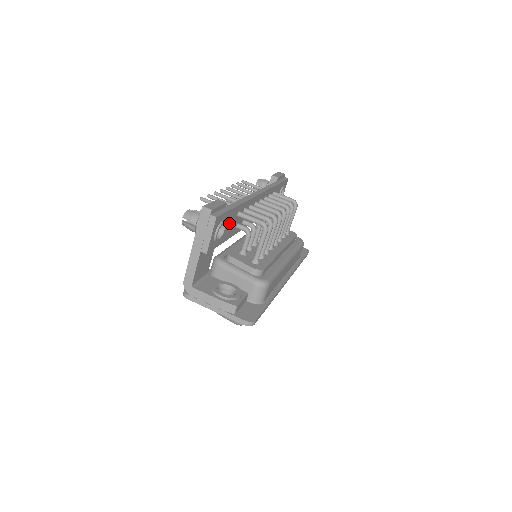
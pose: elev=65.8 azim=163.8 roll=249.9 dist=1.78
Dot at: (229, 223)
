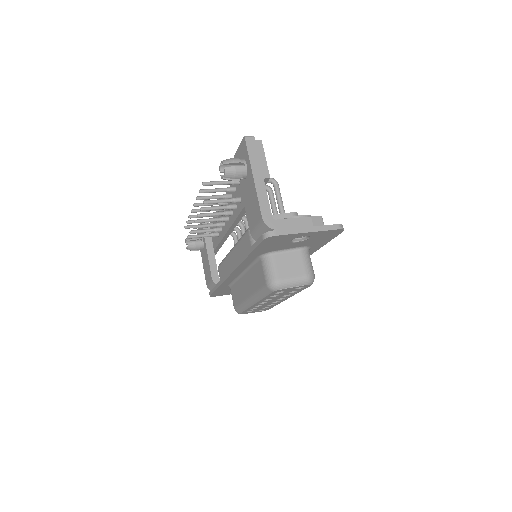
Dot at: occluded
